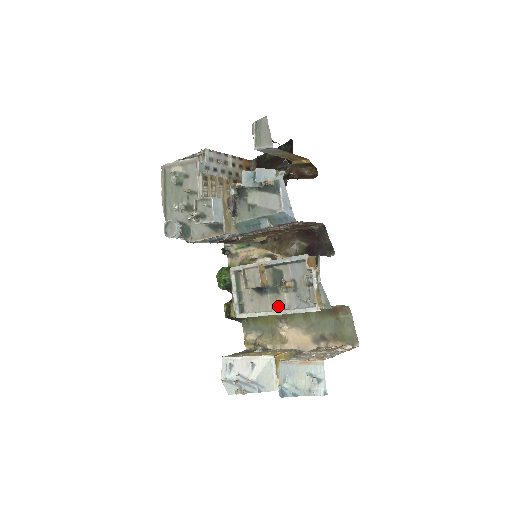
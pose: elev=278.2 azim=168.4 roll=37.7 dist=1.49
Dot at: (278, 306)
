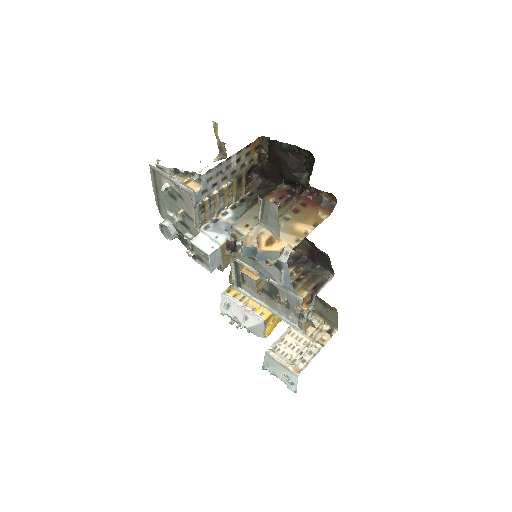
Dot at: (271, 306)
